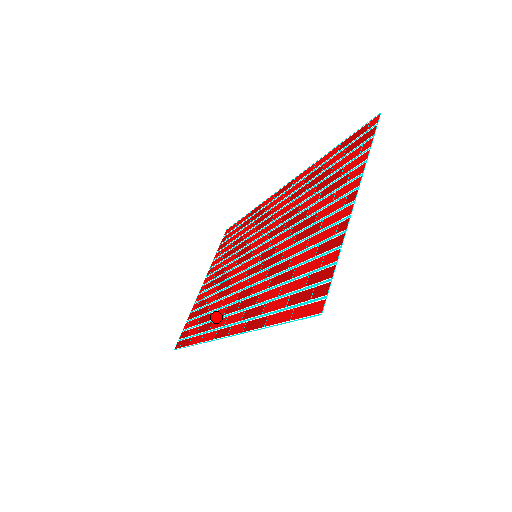
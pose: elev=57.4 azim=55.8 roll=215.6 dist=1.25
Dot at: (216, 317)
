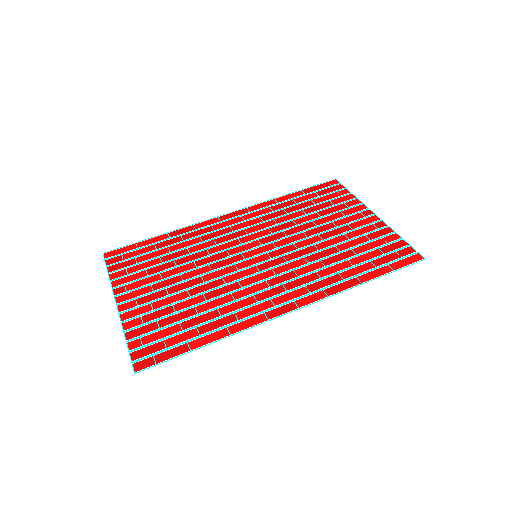
Dot at: (239, 308)
